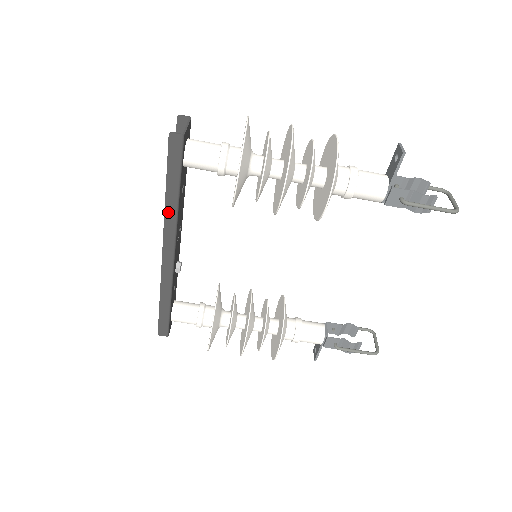
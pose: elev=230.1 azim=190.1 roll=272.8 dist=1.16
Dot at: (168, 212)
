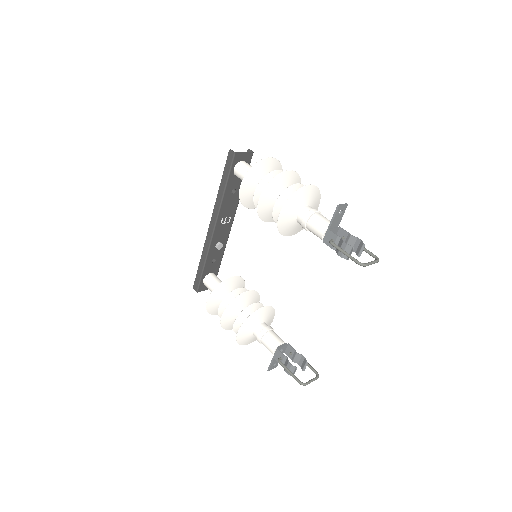
Dot at: (218, 198)
